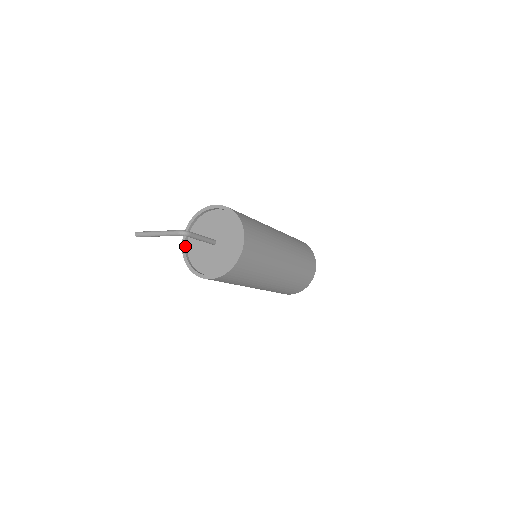
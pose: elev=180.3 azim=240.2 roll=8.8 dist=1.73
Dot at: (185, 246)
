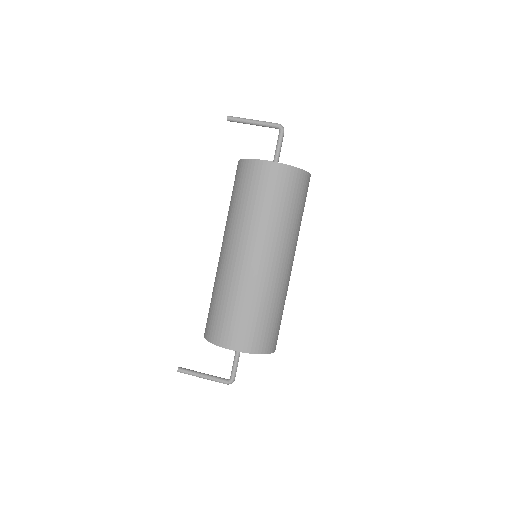
Dot at: occluded
